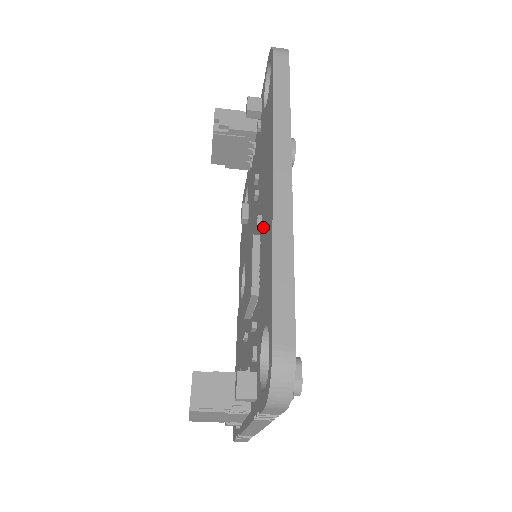
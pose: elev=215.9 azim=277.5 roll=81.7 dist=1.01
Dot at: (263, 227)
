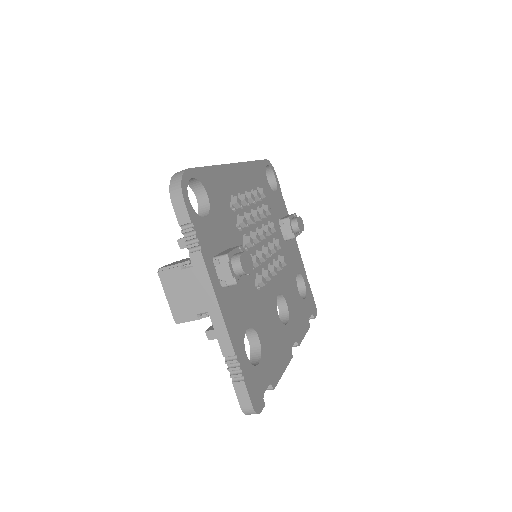
Dot at: occluded
